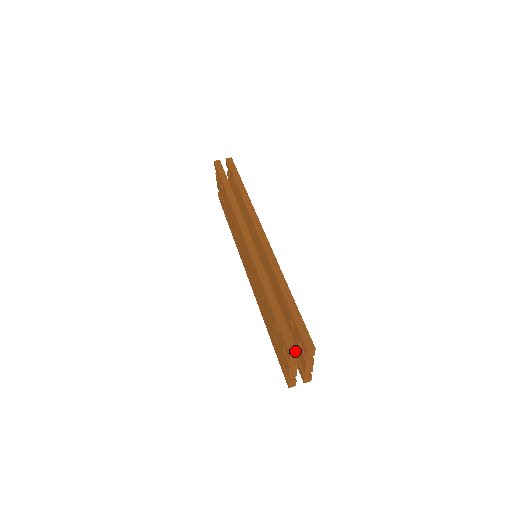
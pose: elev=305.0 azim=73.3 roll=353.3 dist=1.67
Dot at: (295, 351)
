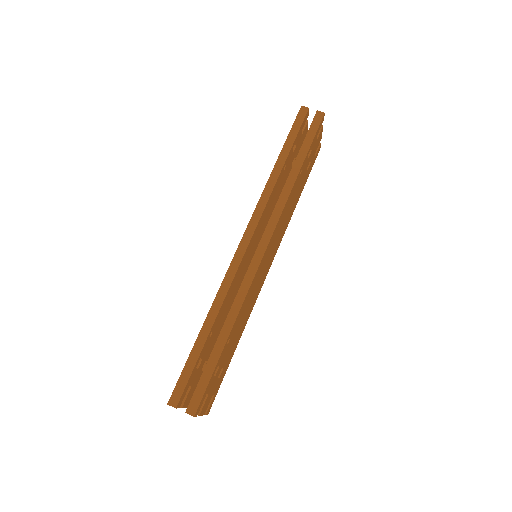
Dot at: (175, 403)
